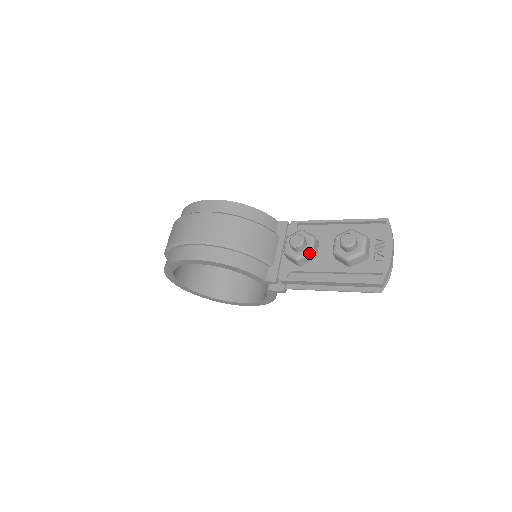
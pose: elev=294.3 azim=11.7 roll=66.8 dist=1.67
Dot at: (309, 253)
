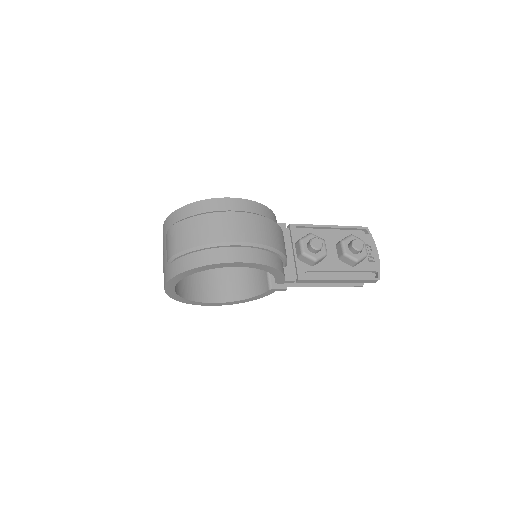
Dot at: (325, 255)
